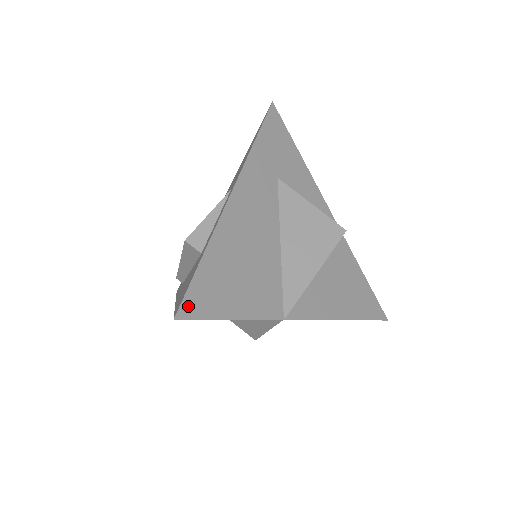
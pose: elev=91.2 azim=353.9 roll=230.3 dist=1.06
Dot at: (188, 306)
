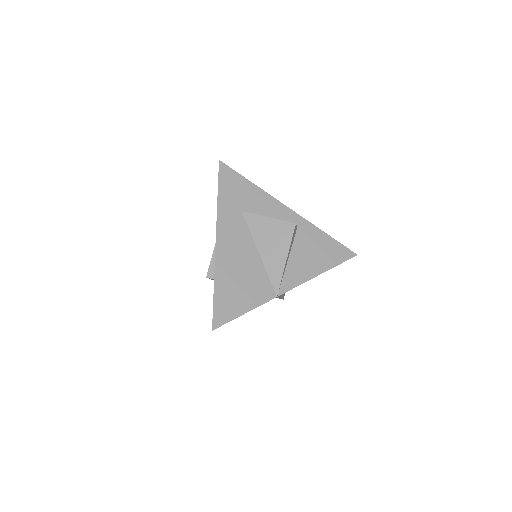
Dot at: (217, 320)
